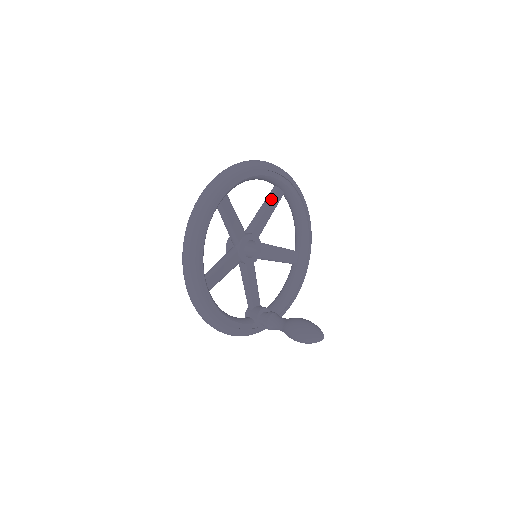
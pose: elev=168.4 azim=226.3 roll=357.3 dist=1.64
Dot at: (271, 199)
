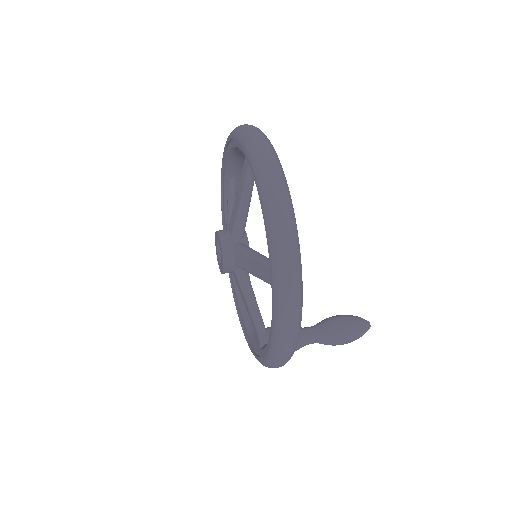
Dot at: occluded
